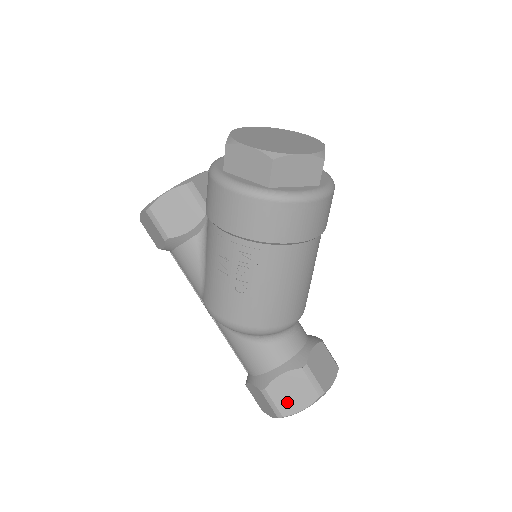
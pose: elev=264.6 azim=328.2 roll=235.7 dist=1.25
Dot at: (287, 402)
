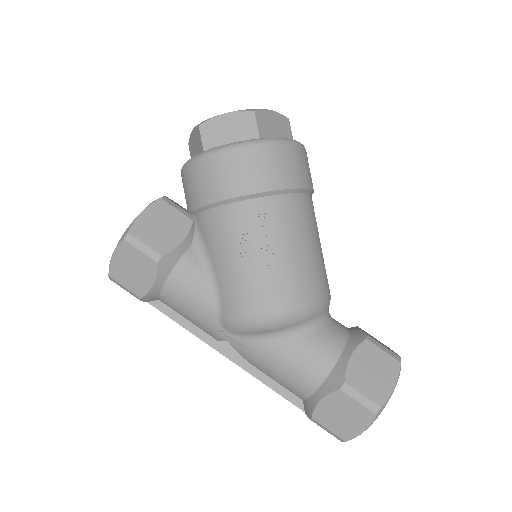
Dot at: (375, 386)
